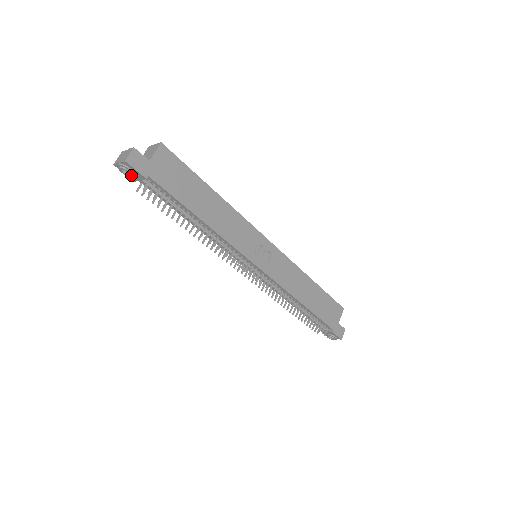
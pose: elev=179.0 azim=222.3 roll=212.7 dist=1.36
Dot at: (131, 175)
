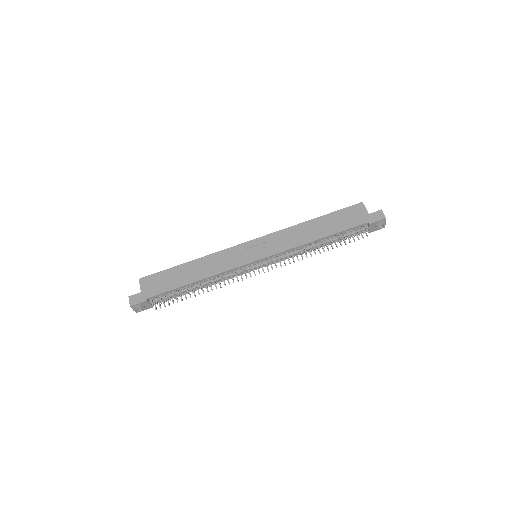
Dot at: (144, 307)
